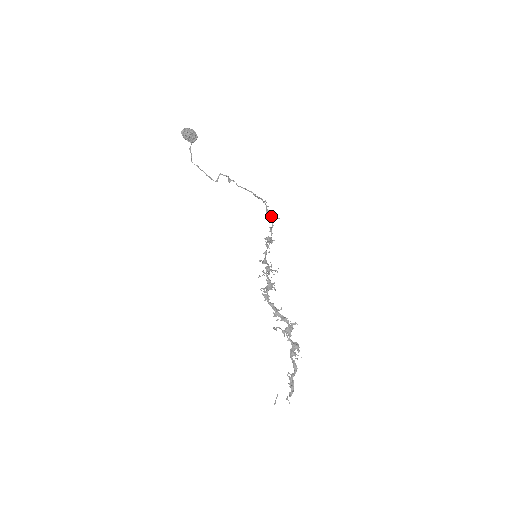
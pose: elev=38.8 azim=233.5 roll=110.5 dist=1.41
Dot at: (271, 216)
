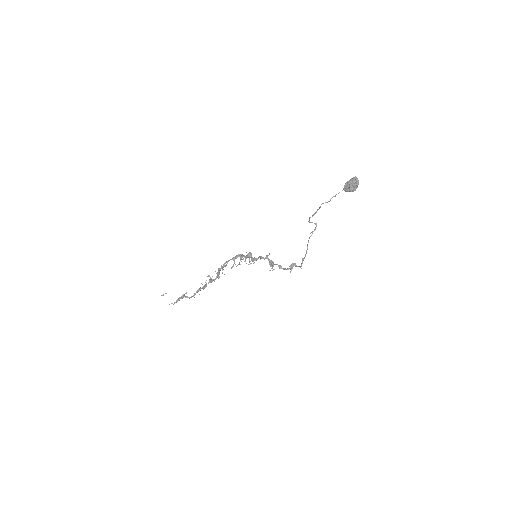
Dot at: (290, 269)
